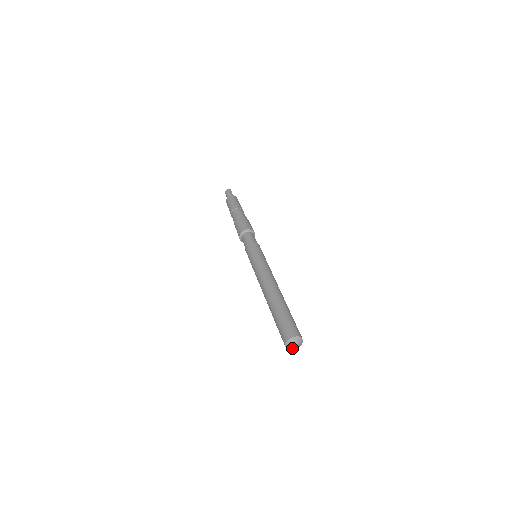
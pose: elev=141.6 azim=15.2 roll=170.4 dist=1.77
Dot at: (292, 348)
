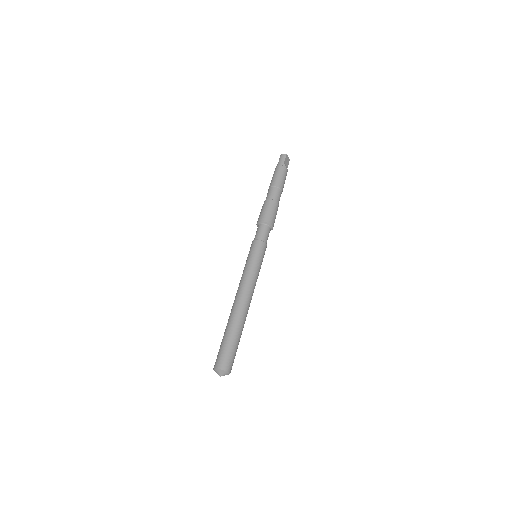
Dot at: occluded
